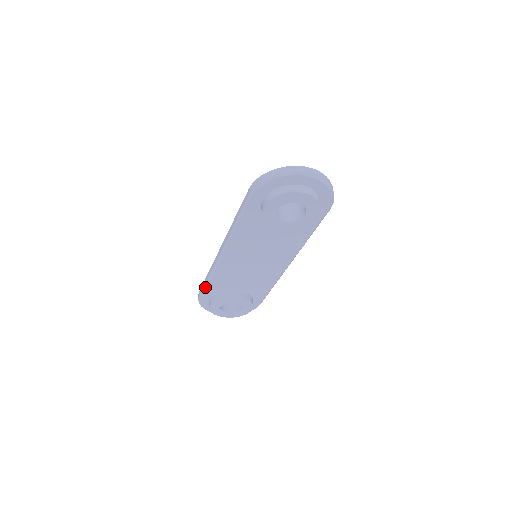
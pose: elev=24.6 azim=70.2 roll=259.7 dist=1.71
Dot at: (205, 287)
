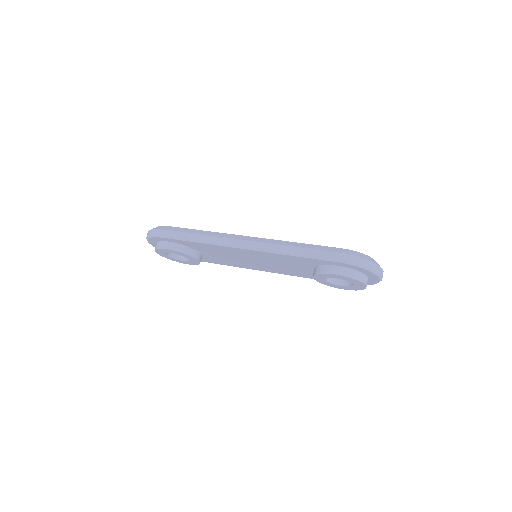
Dot at: (183, 239)
